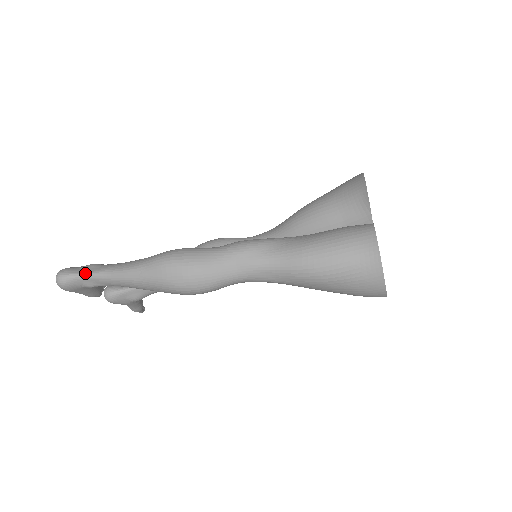
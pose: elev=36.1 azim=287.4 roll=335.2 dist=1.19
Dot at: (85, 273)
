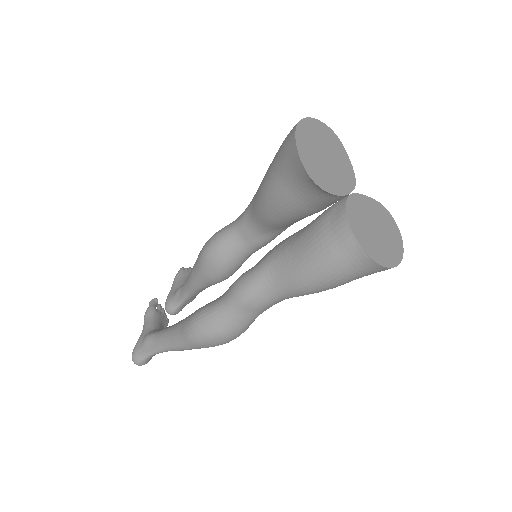
Dot at: (149, 354)
